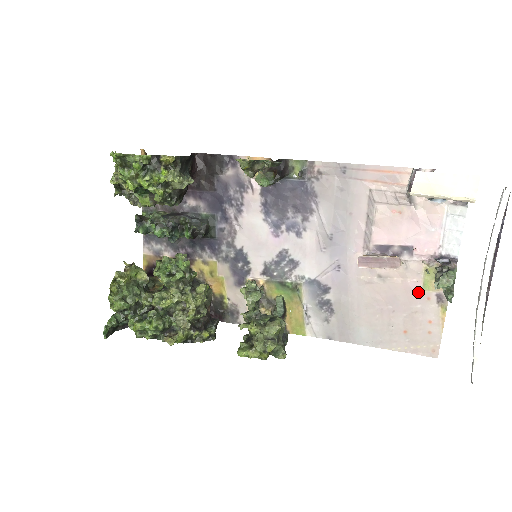
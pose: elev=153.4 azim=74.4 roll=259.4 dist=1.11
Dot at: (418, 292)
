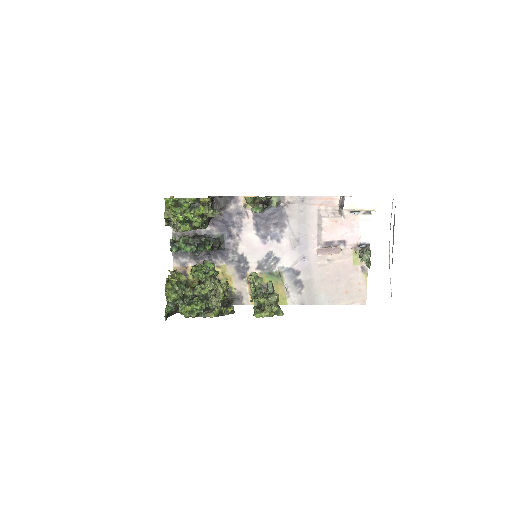
Dot at: (351, 267)
